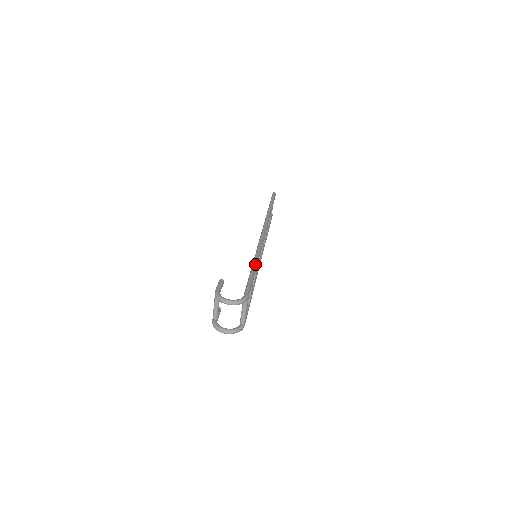
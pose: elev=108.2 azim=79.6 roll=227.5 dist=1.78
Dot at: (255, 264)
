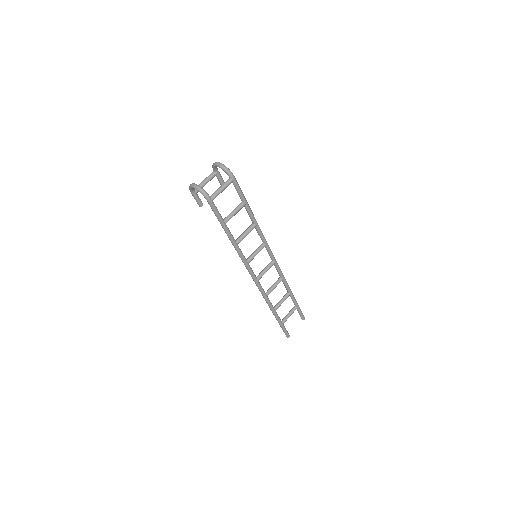
Dot at: occluded
